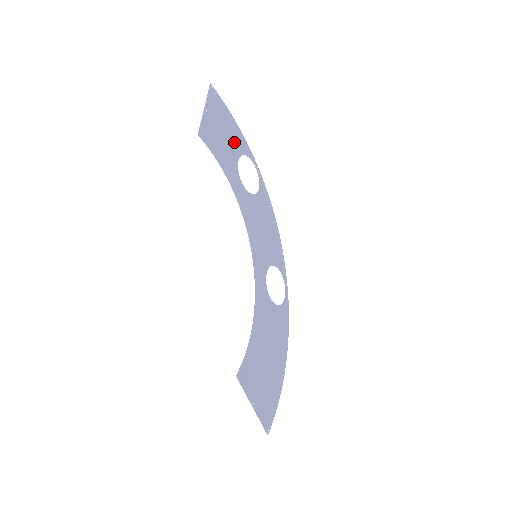
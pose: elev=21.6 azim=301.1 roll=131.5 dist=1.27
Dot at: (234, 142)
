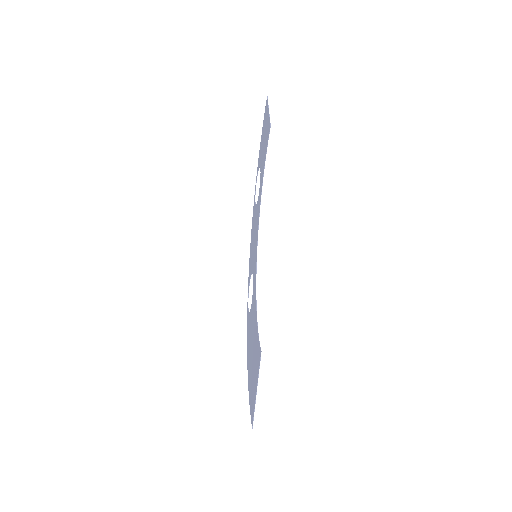
Dot at: (261, 152)
